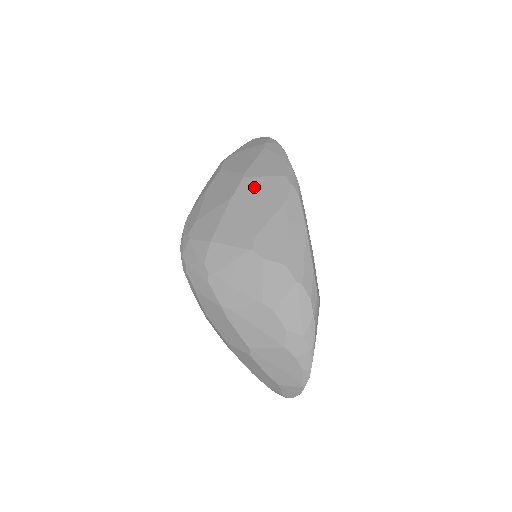
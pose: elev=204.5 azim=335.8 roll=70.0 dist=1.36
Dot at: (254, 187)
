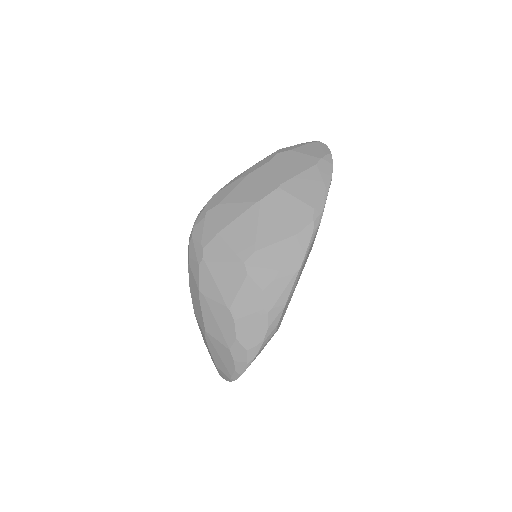
Dot at: (281, 203)
